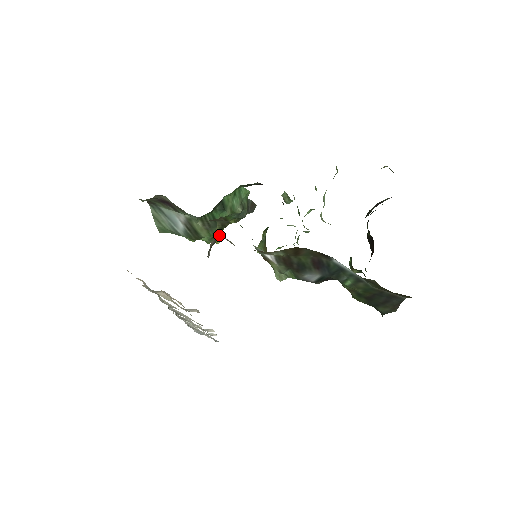
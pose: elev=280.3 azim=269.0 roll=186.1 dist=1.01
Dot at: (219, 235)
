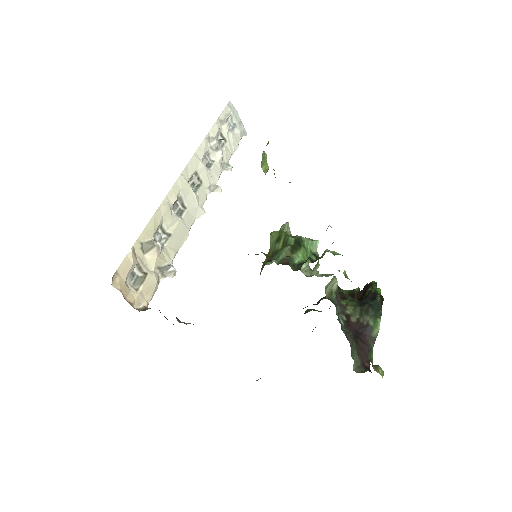
Dot at: occluded
